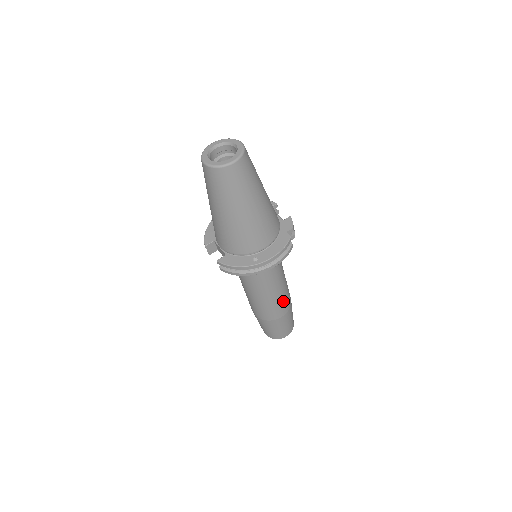
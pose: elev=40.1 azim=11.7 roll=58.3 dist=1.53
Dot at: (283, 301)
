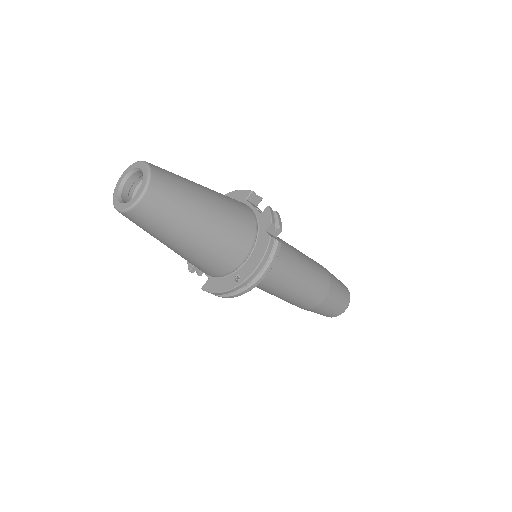
Dot at: (314, 287)
